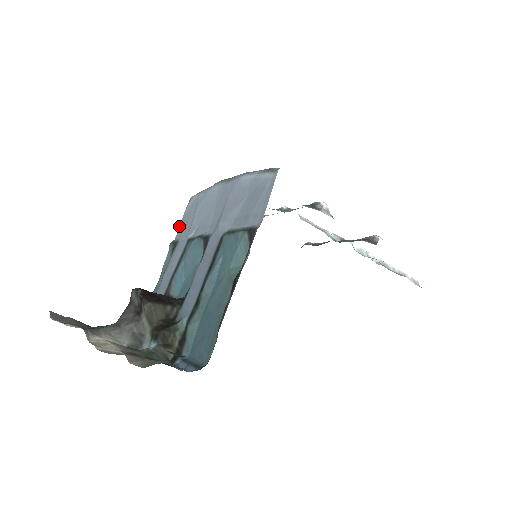
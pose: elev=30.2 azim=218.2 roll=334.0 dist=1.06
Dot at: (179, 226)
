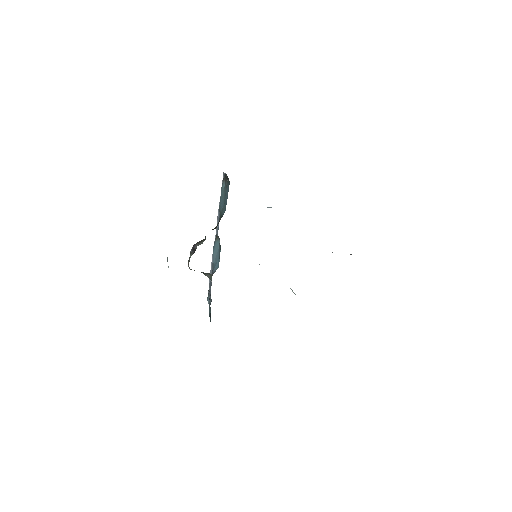
Dot at: occluded
